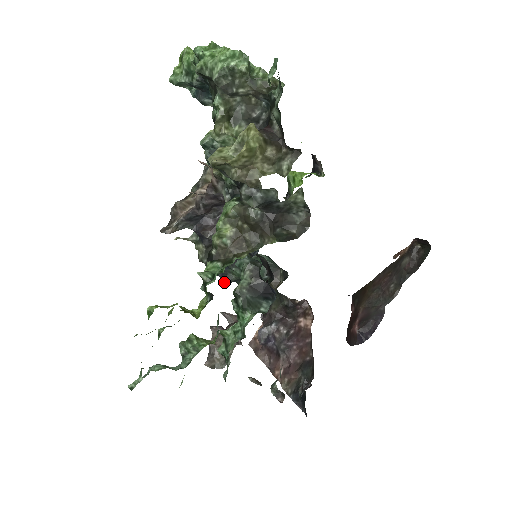
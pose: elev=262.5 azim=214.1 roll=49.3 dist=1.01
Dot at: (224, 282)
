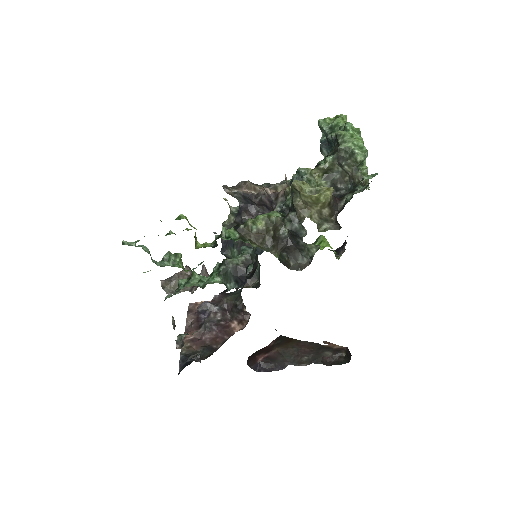
Dot at: (221, 251)
